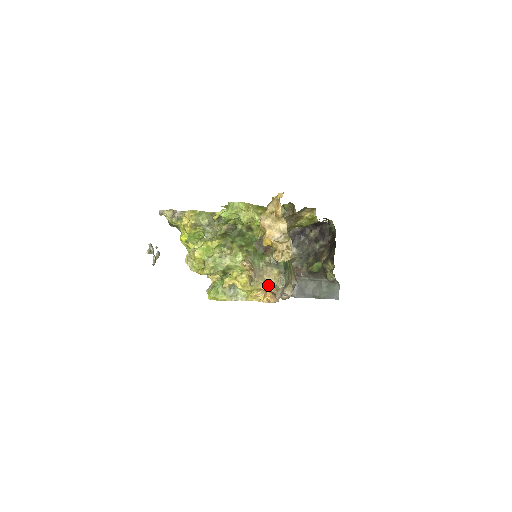
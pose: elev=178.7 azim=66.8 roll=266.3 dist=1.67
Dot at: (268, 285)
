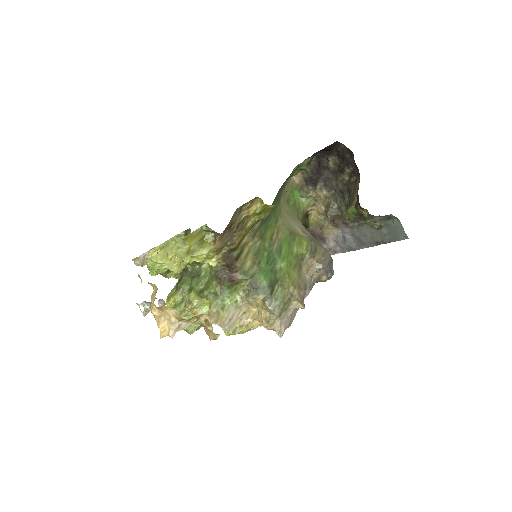
Dot at: (259, 321)
